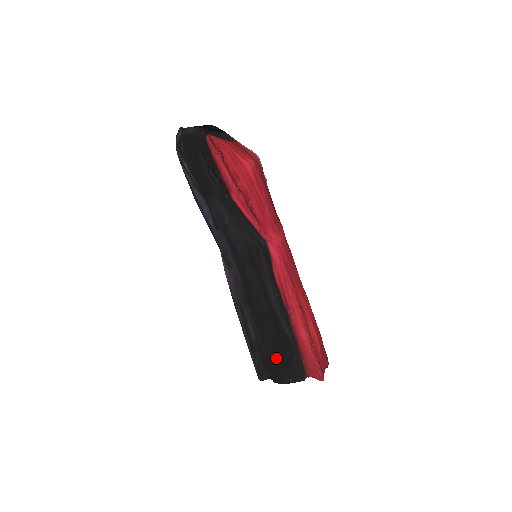
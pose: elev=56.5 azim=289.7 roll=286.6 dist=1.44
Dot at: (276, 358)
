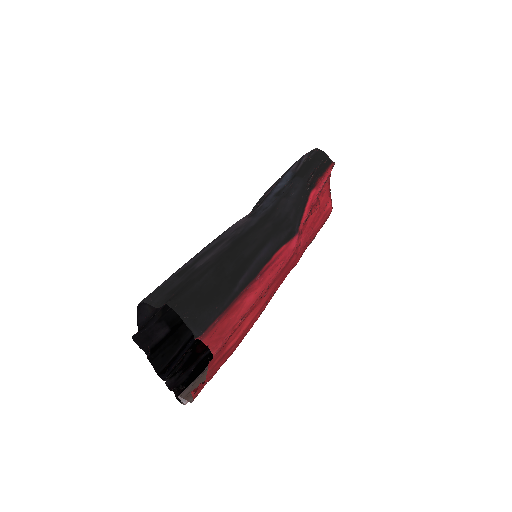
Dot at: (201, 288)
